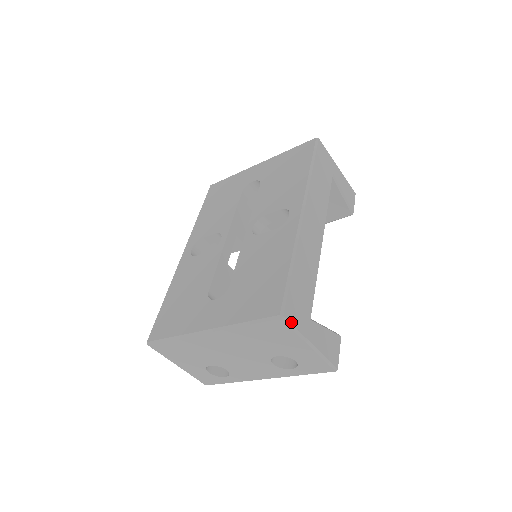
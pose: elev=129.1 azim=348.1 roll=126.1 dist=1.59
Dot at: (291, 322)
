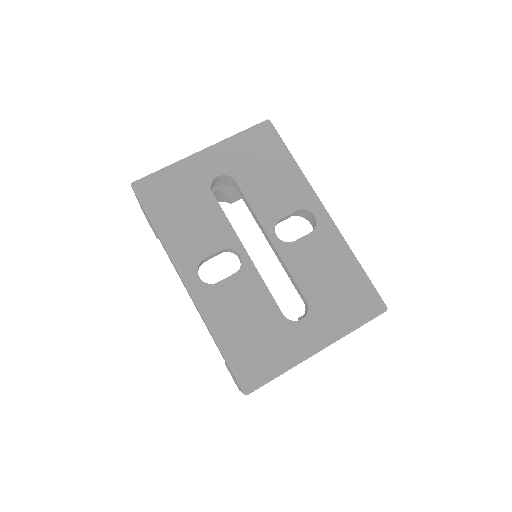
Dot at: occluded
